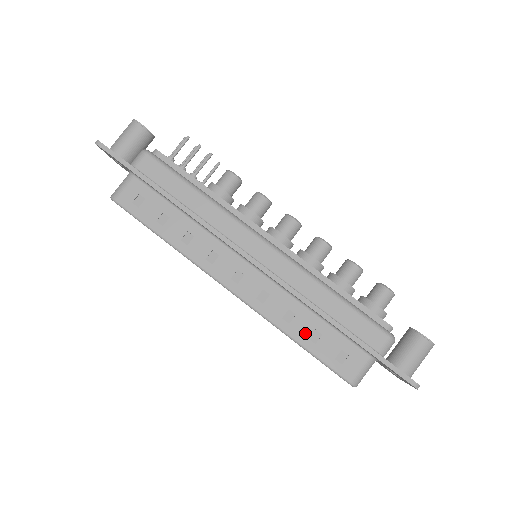
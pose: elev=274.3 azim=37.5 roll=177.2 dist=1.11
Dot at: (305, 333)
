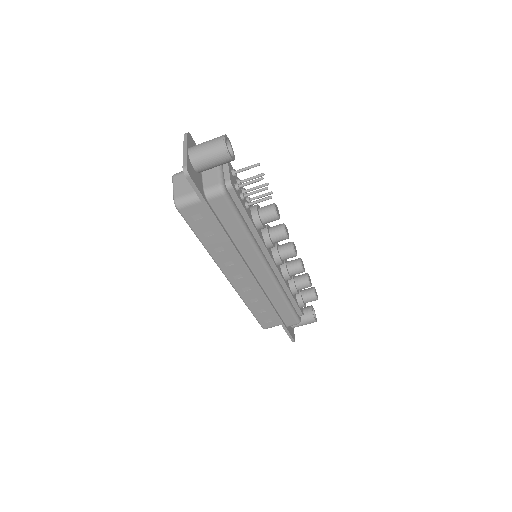
Dot at: (257, 308)
